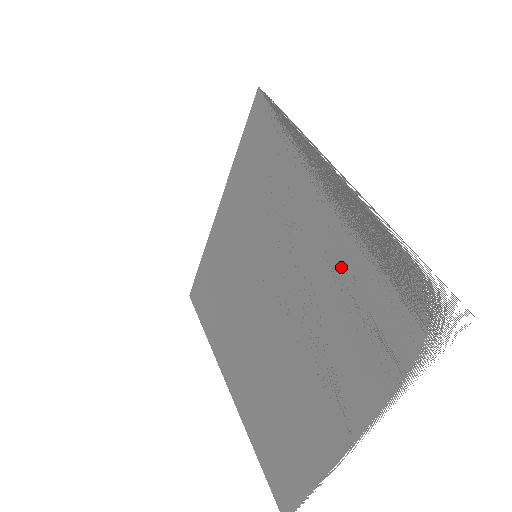
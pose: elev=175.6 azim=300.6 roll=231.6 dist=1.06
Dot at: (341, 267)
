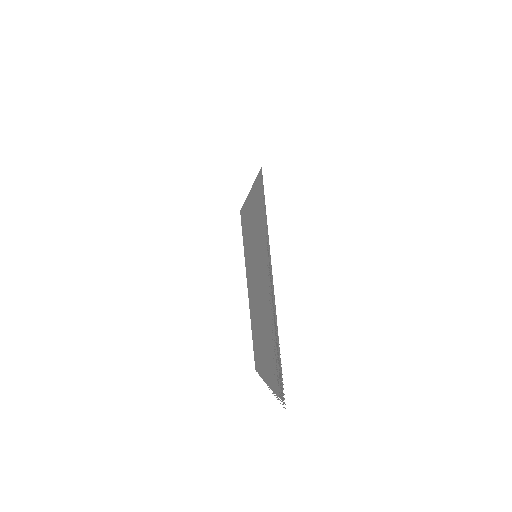
Dot at: (270, 327)
